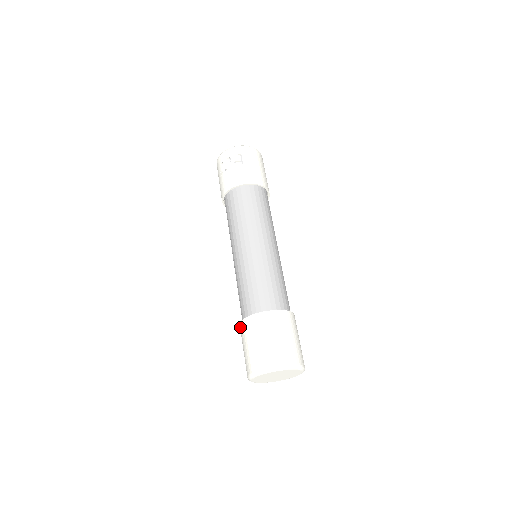
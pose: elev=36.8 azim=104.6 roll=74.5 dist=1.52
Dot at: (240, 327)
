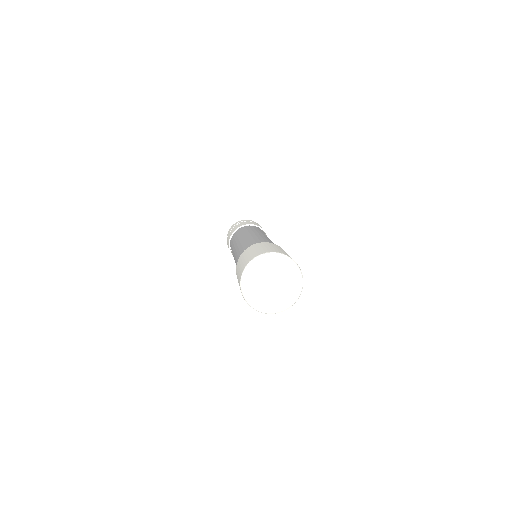
Dot at: (238, 262)
